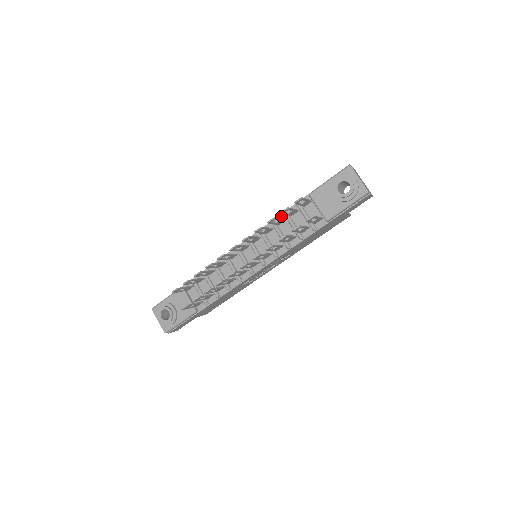
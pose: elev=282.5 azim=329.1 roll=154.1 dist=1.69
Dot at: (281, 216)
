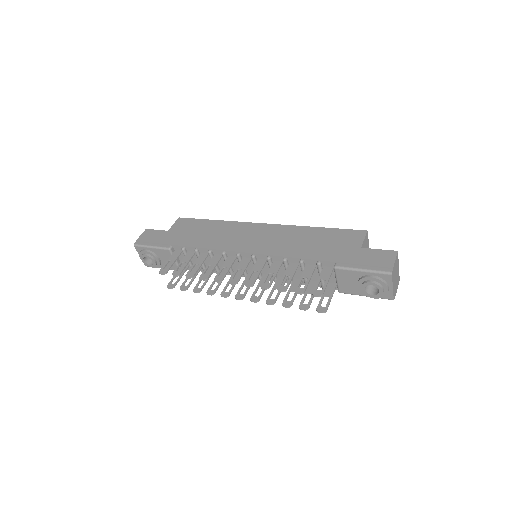
Dot at: (296, 259)
